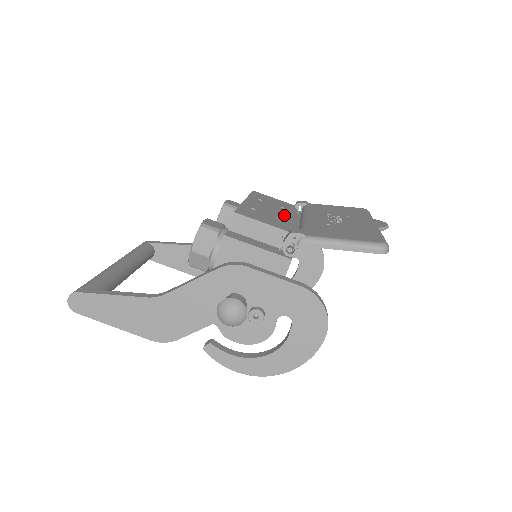
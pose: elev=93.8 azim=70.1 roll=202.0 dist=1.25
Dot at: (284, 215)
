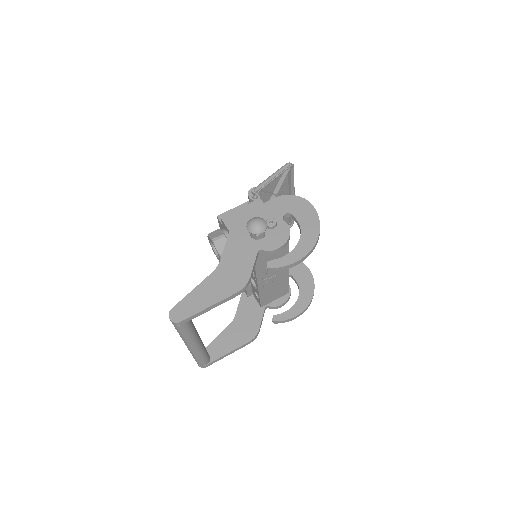
Dot at: occluded
